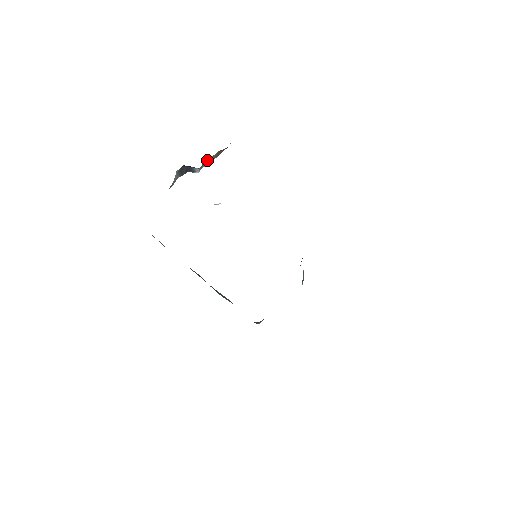
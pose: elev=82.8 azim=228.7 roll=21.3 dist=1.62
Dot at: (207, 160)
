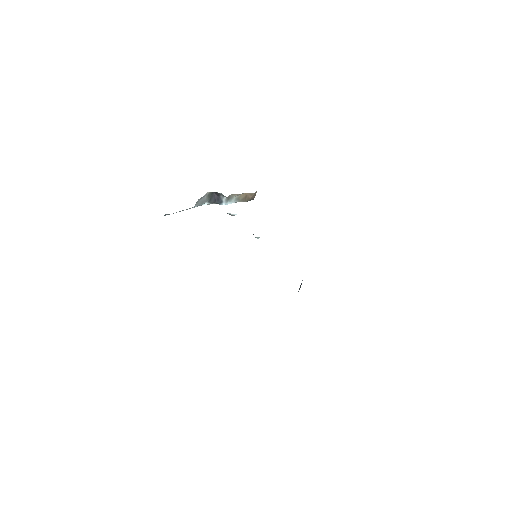
Dot at: (234, 196)
